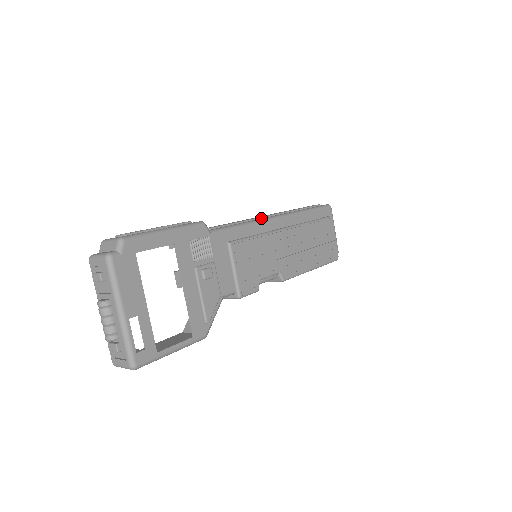
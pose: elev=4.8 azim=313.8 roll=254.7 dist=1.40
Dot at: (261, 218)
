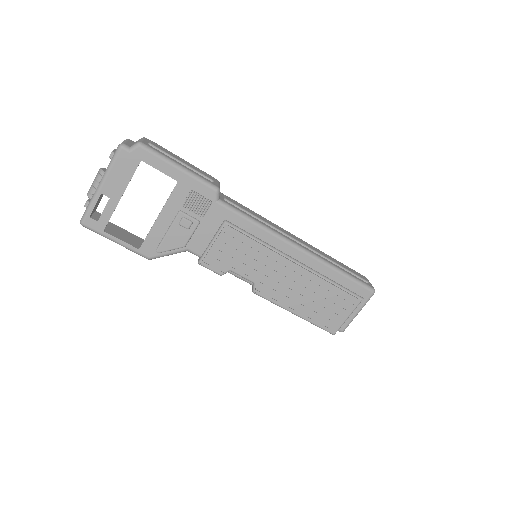
Dot at: (285, 235)
